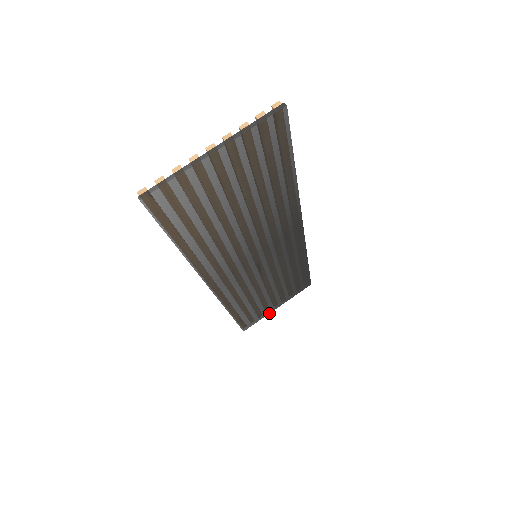
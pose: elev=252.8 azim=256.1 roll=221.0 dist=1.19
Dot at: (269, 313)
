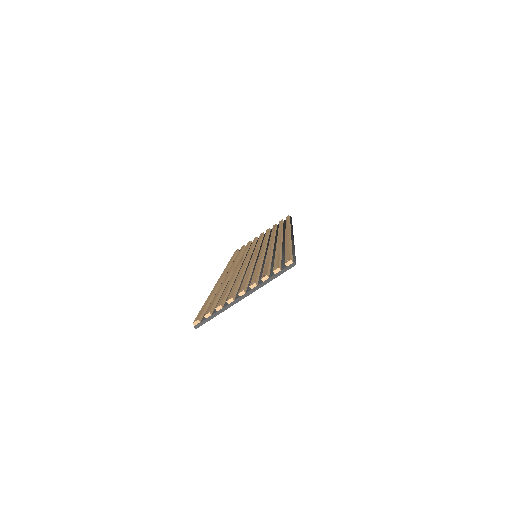
Dot at: occluded
